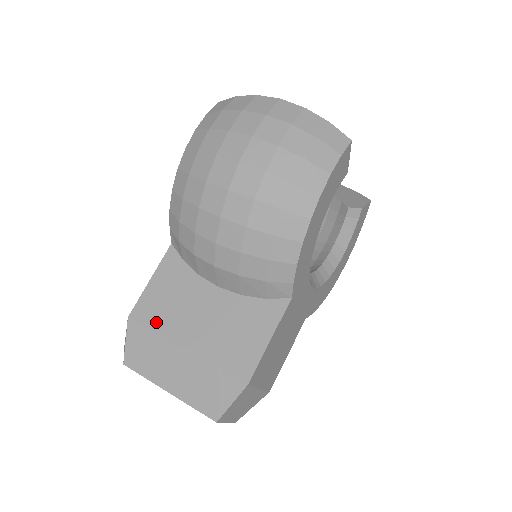
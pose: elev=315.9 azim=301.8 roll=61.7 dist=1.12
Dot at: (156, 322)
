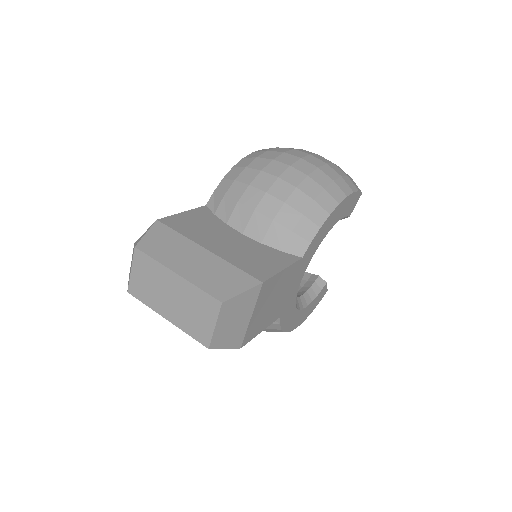
Dot at: (183, 230)
